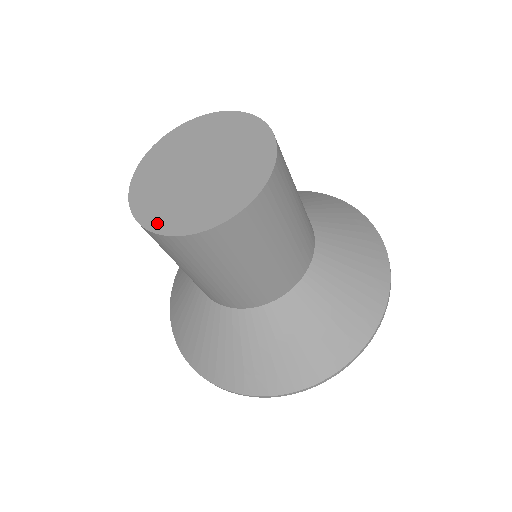
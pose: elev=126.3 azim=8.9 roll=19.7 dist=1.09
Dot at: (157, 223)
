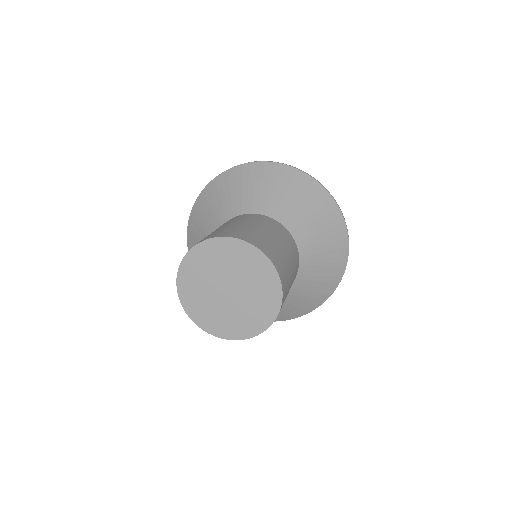
Dot at: (200, 321)
